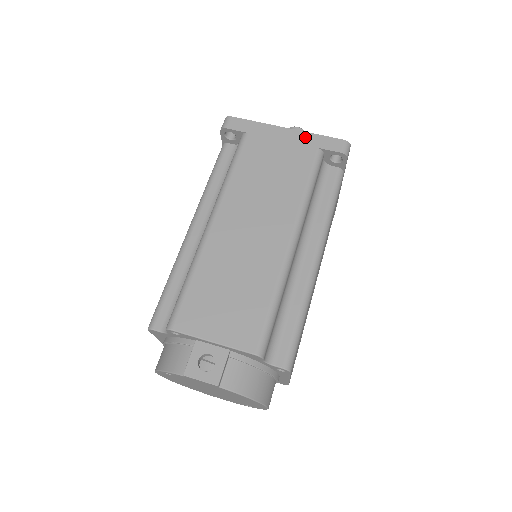
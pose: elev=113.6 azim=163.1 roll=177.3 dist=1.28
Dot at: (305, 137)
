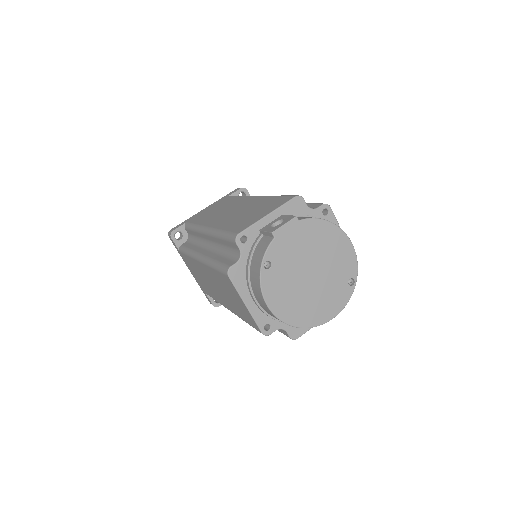
Dot at: (218, 201)
